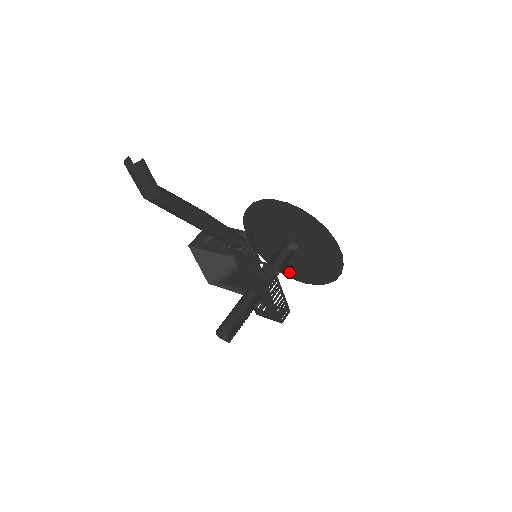
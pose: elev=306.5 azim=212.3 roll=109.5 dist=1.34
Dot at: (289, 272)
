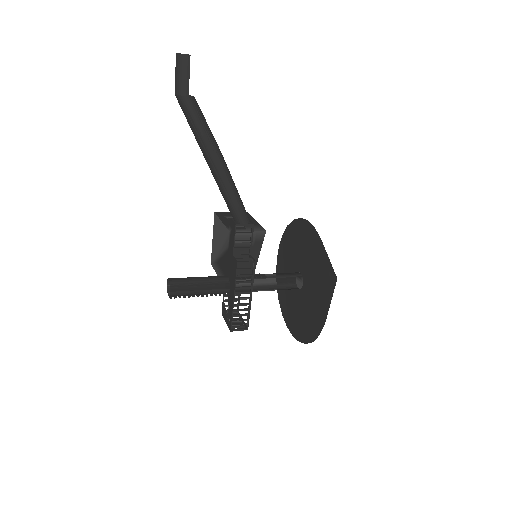
Dot at: (287, 315)
